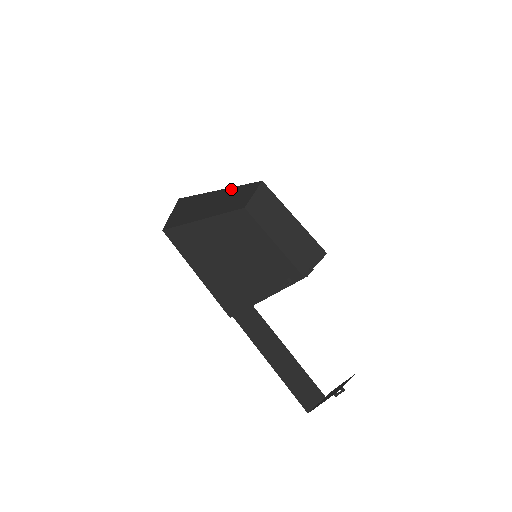
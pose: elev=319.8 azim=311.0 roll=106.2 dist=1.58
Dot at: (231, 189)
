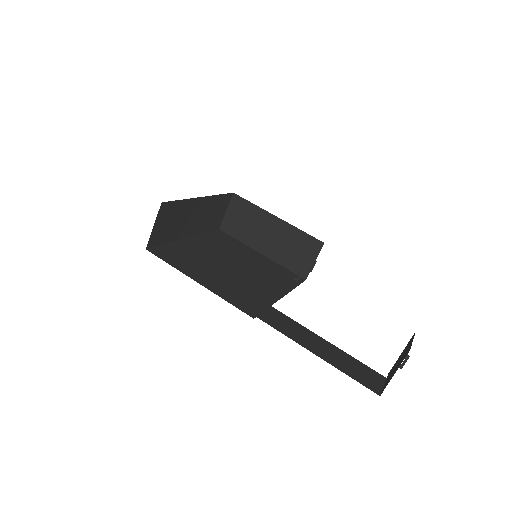
Dot at: (207, 199)
